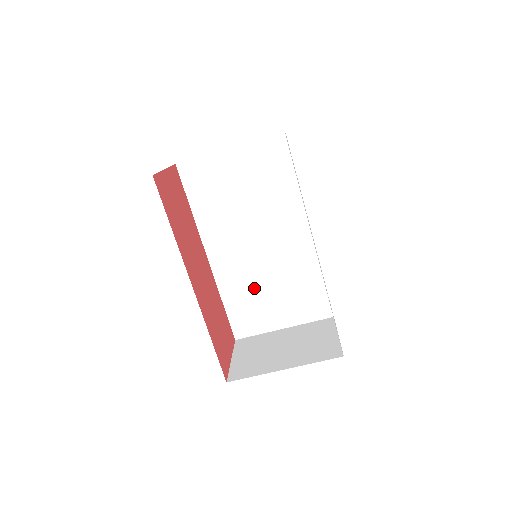
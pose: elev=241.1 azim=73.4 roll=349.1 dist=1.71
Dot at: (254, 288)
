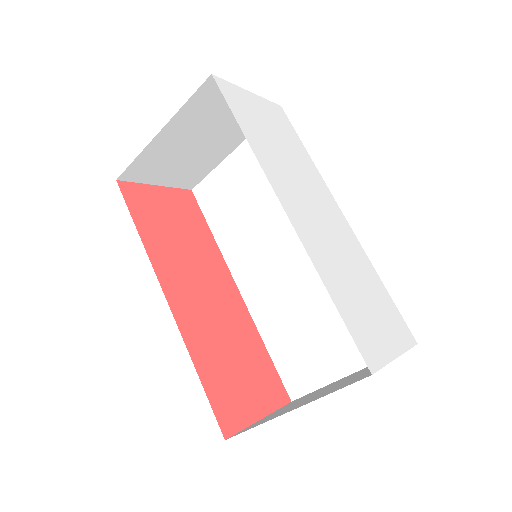
Dot at: (296, 318)
